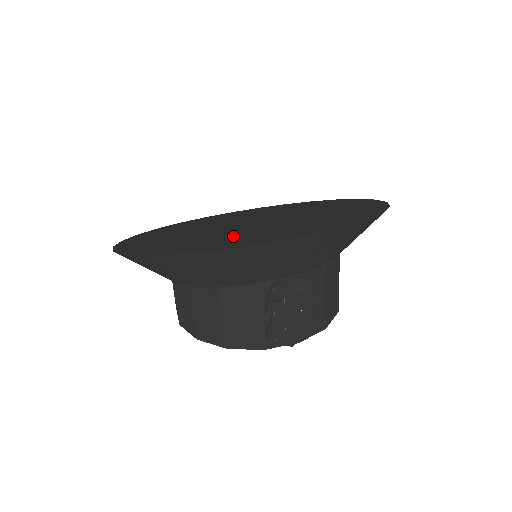
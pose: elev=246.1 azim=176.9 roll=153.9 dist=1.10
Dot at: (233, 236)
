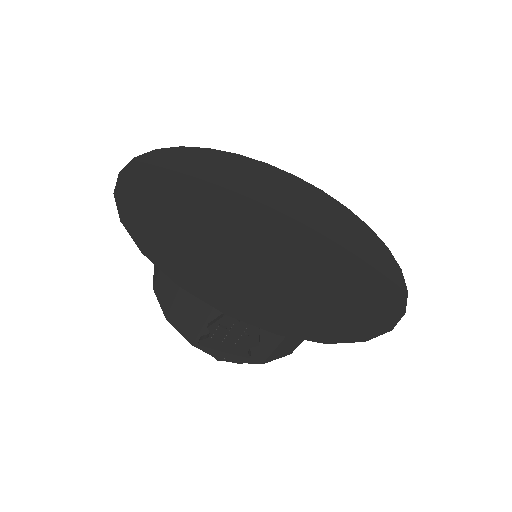
Dot at: (218, 251)
